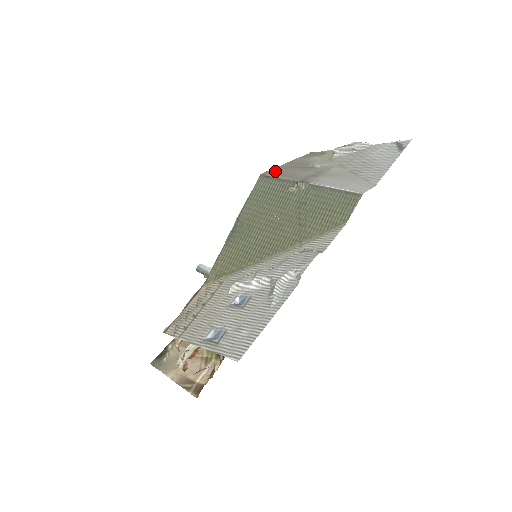
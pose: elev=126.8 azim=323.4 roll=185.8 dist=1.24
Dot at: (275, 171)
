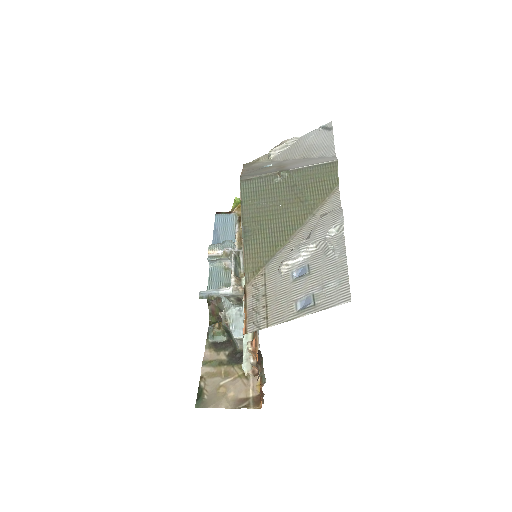
Dot at: (248, 175)
